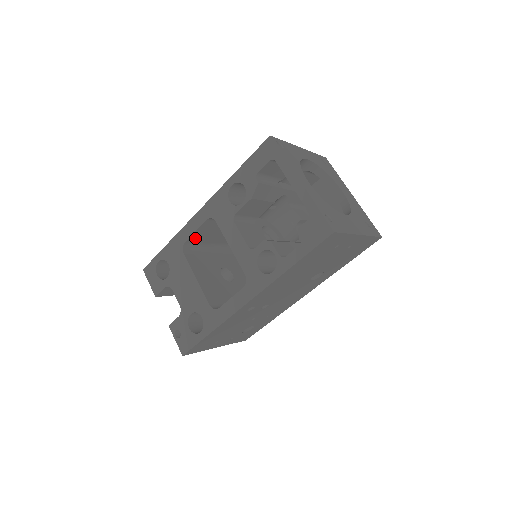
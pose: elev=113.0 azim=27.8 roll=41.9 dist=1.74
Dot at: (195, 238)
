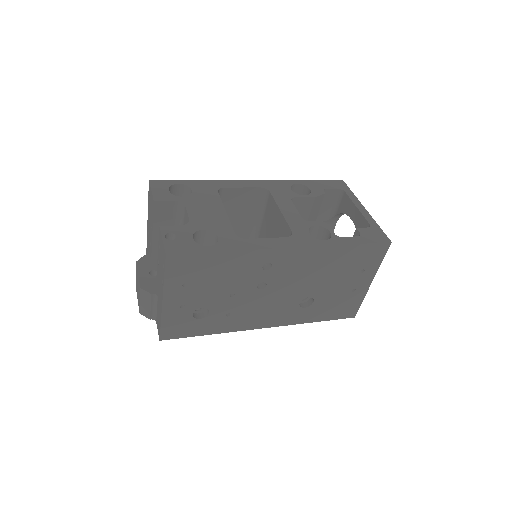
Dot at: (230, 195)
